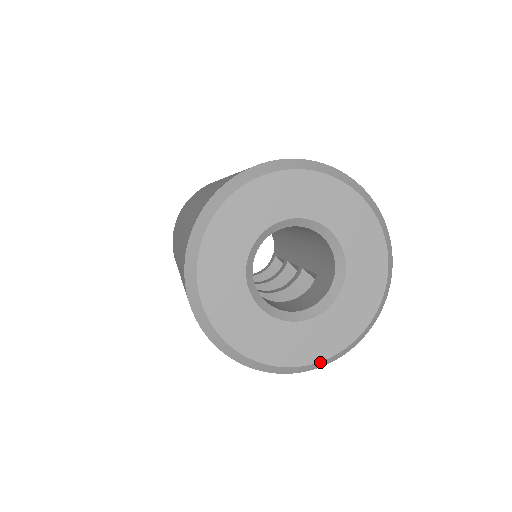
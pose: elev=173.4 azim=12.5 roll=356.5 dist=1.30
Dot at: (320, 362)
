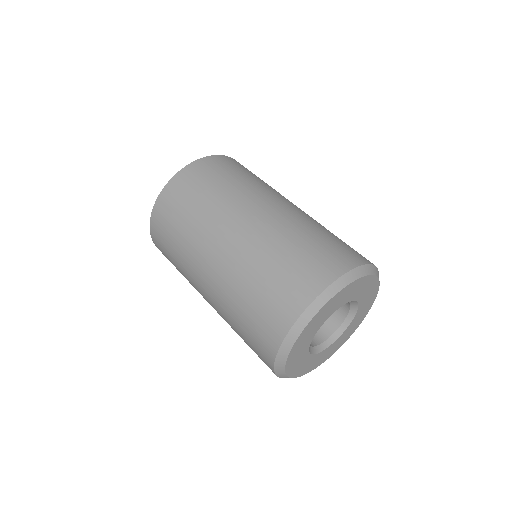
Dot at: (368, 311)
